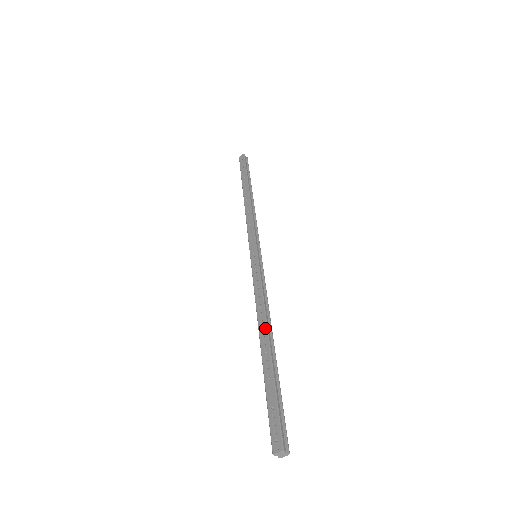
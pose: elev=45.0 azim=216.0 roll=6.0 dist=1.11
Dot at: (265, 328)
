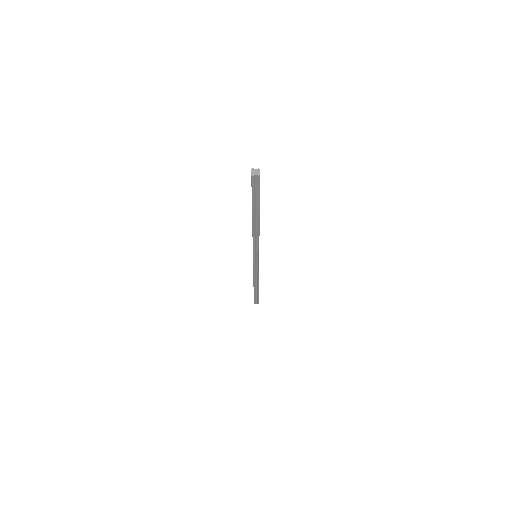
Dot at: occluded
